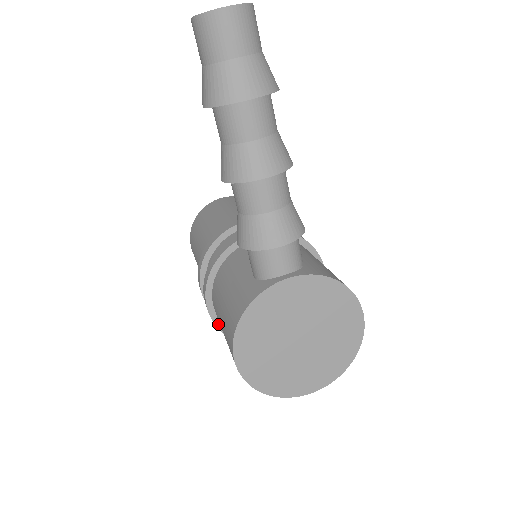
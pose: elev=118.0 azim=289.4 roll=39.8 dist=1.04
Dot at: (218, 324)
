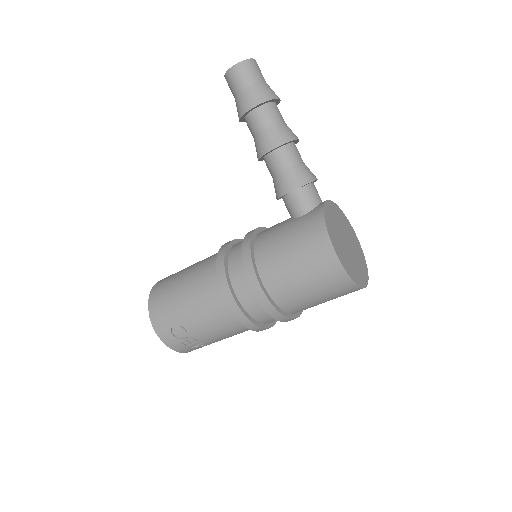
Dot at: (269, 299)
